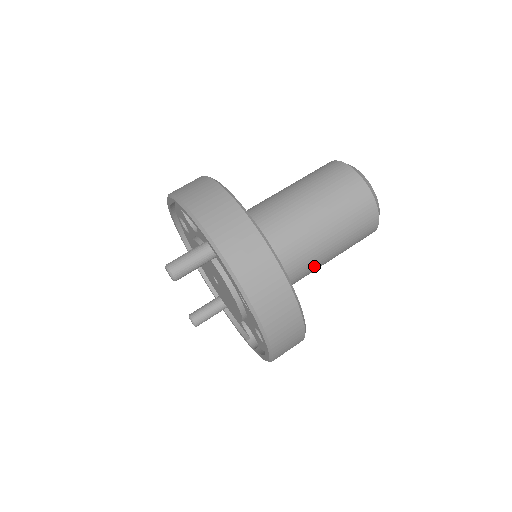
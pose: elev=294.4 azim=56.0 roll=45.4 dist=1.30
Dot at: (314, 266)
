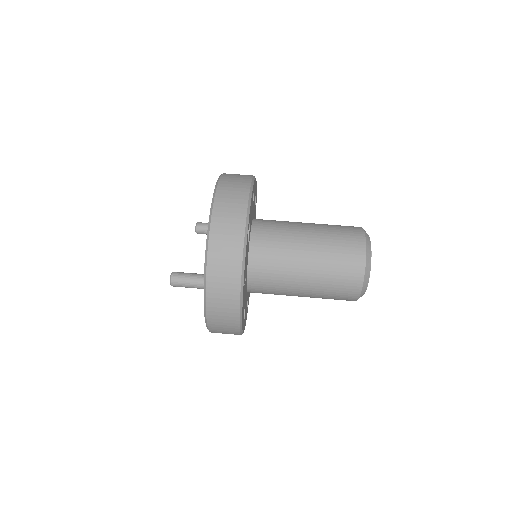
Dot at: occluded
